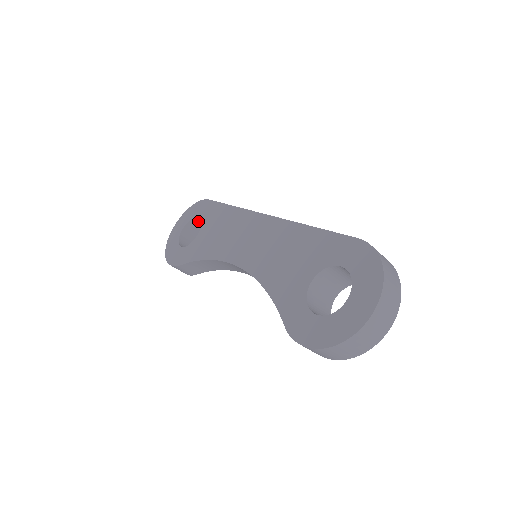
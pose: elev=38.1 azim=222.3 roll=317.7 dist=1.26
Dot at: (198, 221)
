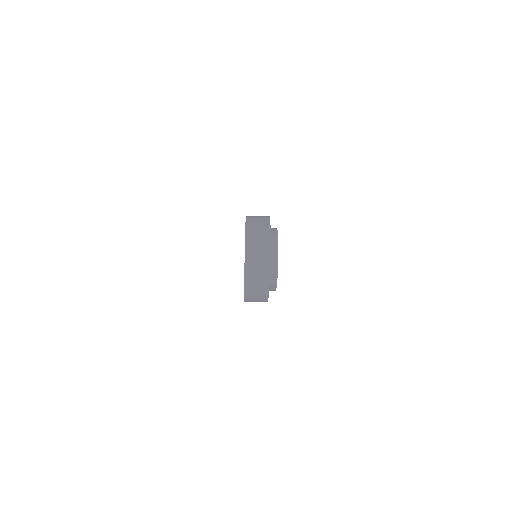
Dot at: occluded
